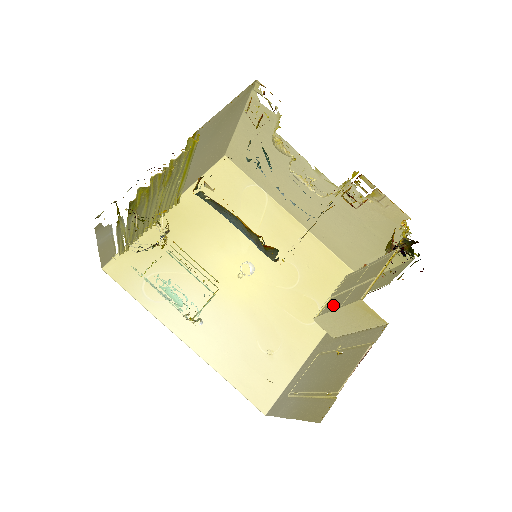
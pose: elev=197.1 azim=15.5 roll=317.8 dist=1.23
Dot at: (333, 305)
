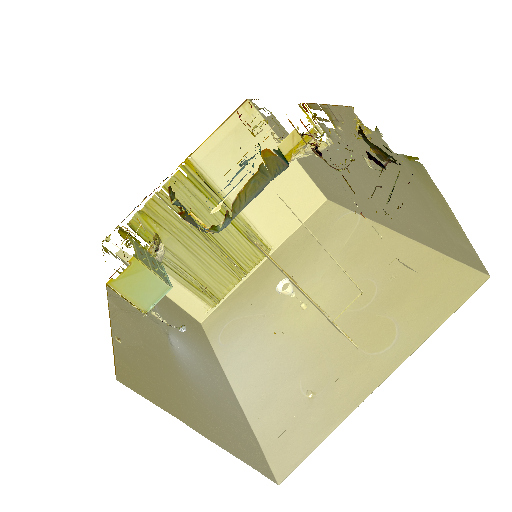
Dot at: occluded
